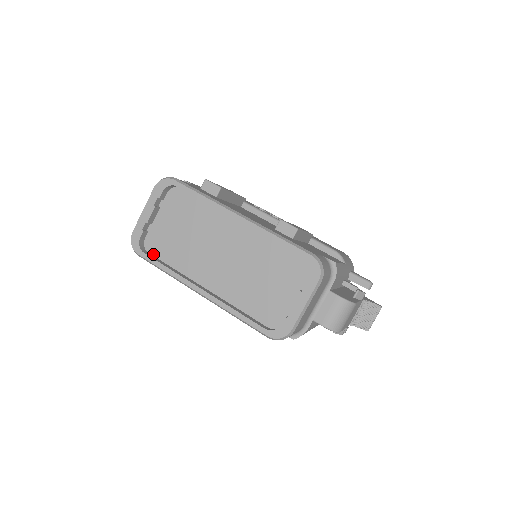
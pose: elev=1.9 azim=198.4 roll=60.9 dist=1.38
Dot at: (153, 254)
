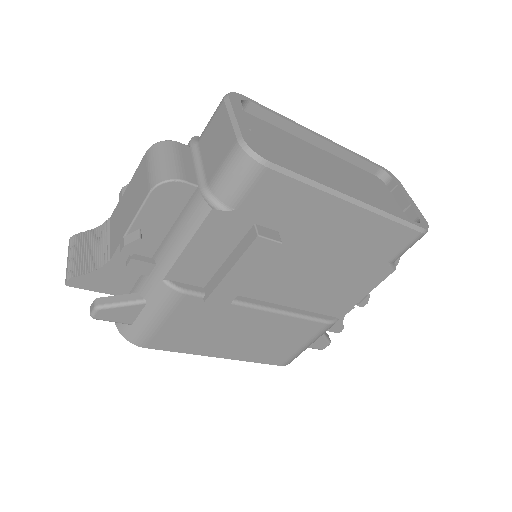
Dot at: occluded
